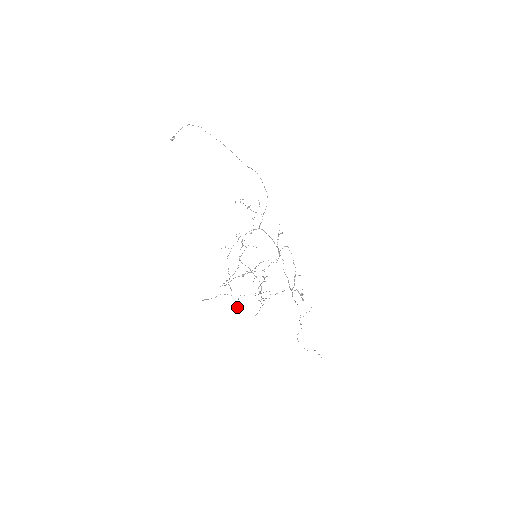
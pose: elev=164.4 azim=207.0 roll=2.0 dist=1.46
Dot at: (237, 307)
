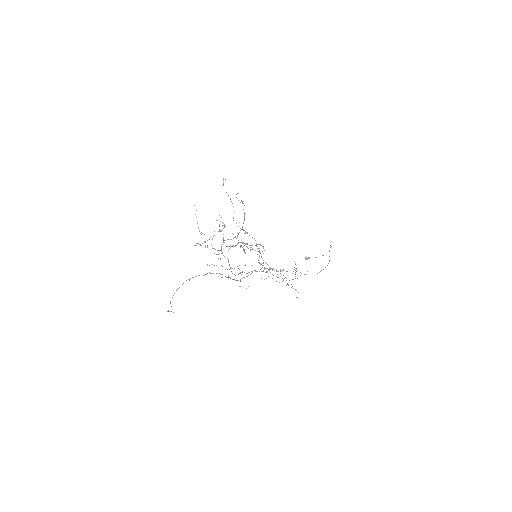
Dot at: (197, 243)
